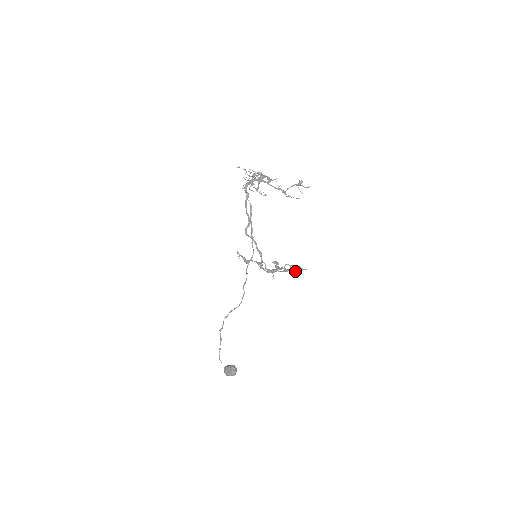
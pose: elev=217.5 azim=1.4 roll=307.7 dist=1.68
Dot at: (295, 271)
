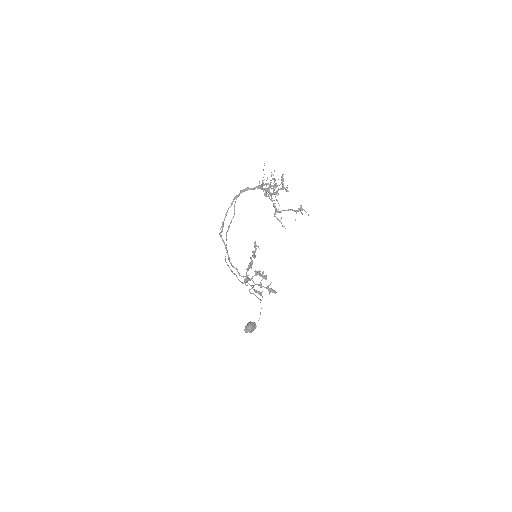
Dot at: (270, 291)
